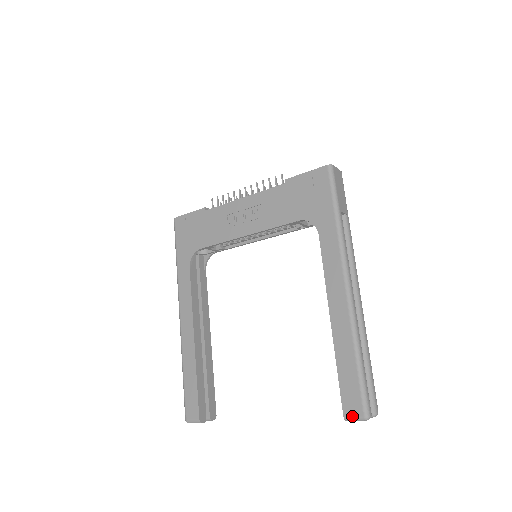
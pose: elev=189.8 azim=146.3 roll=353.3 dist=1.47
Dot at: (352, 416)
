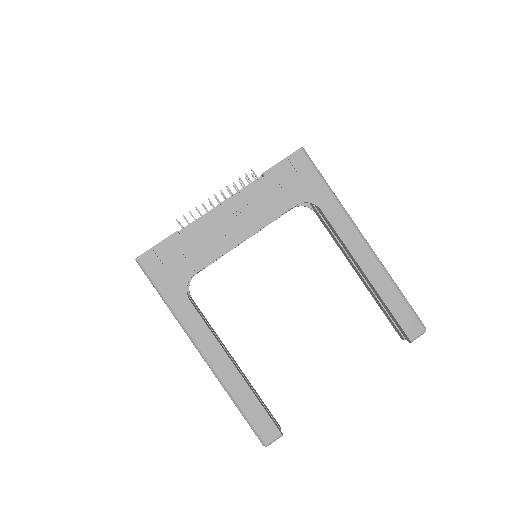
Dot at: (416, 336)
